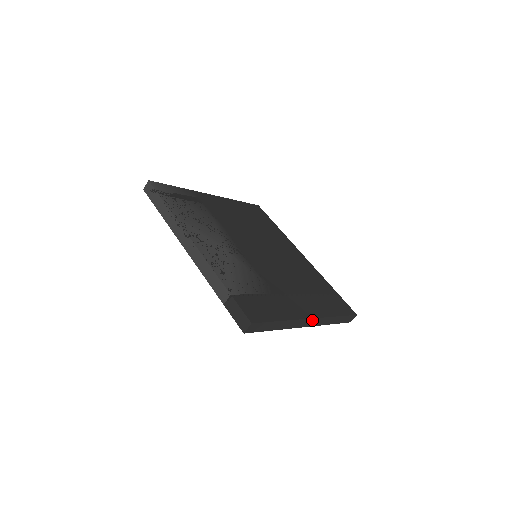
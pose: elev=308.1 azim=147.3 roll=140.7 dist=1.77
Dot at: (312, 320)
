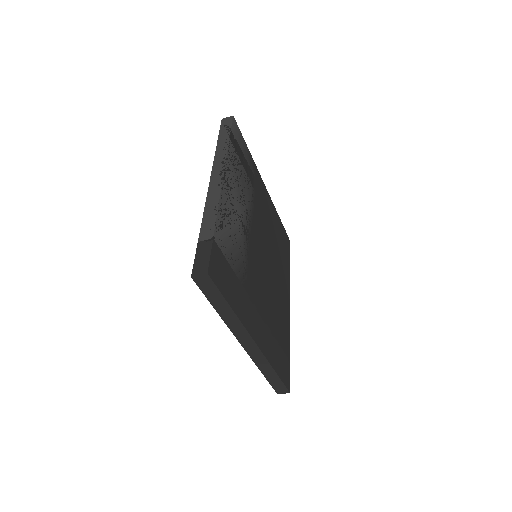
Dot at: (253, 345)
